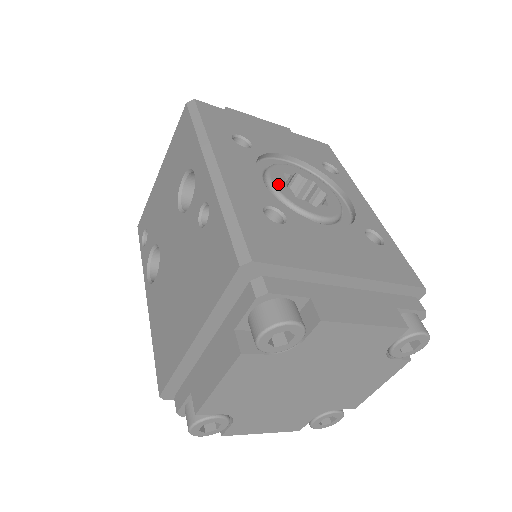
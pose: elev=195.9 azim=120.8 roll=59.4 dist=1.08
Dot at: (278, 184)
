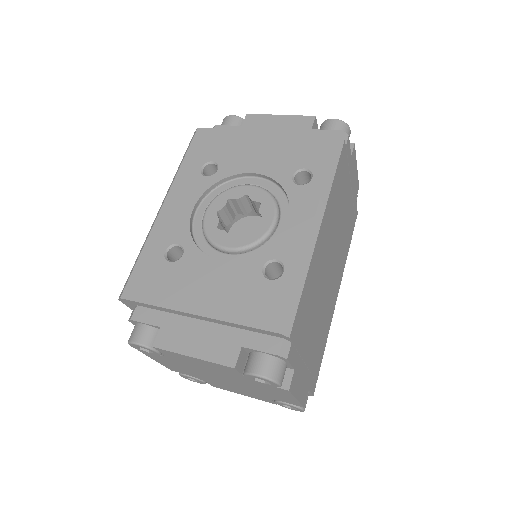
Dot at: (210, 215)
